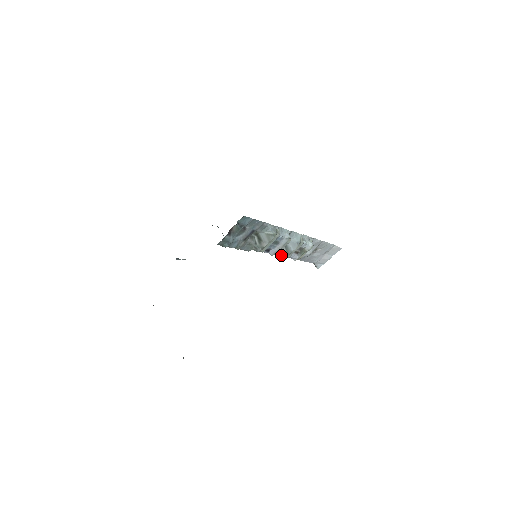
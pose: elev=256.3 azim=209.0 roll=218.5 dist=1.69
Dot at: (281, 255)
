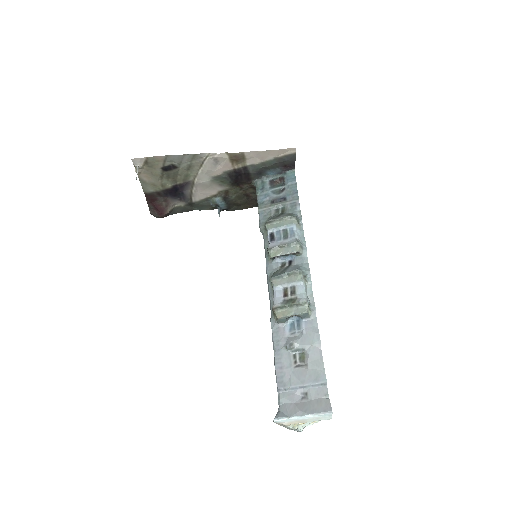
Dot at: (272, 276)
